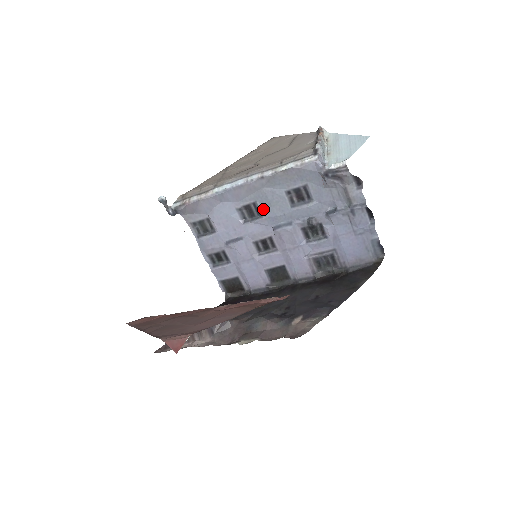
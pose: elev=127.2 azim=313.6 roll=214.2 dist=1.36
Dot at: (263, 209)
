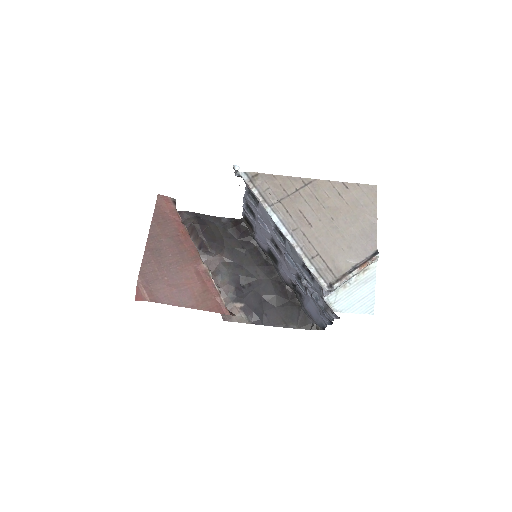
Dot at: (287, 245)
